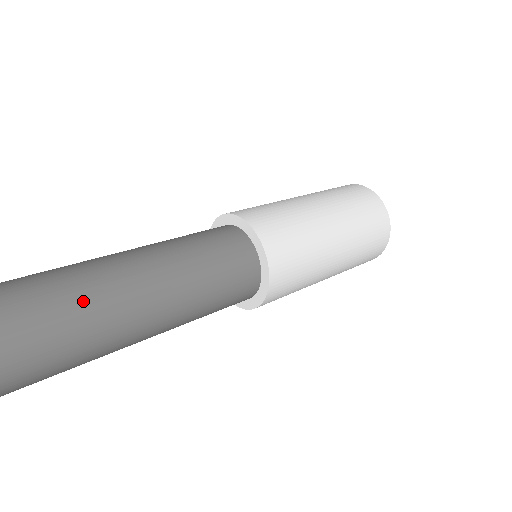
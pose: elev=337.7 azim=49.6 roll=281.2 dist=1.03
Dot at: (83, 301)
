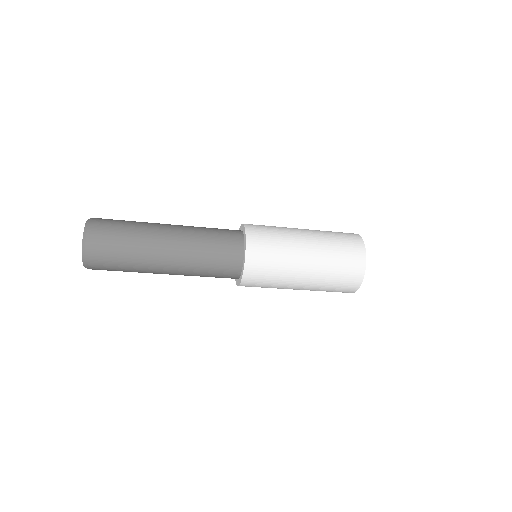
Dot at: (135, 230)
